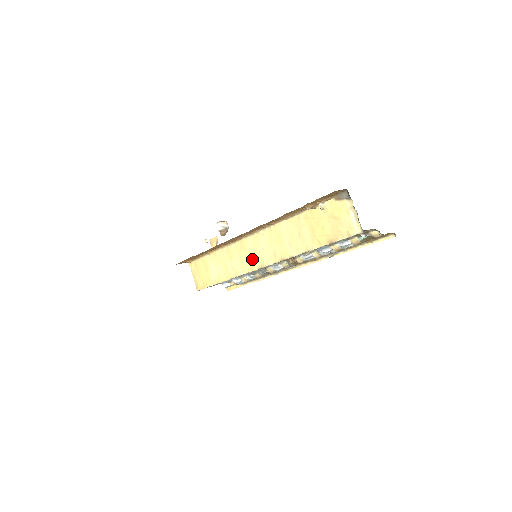
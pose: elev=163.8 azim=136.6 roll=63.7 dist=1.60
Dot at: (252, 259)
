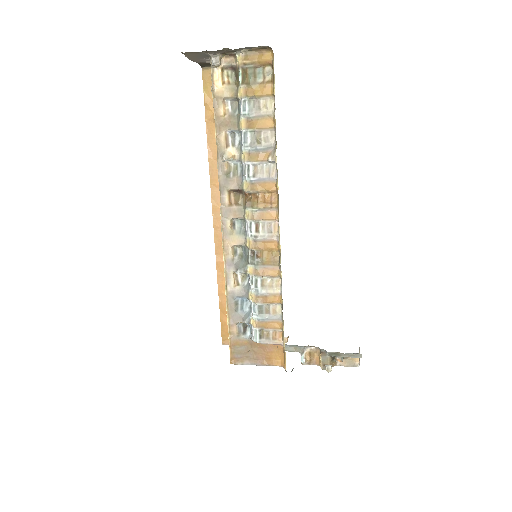
Dot at: occluded
